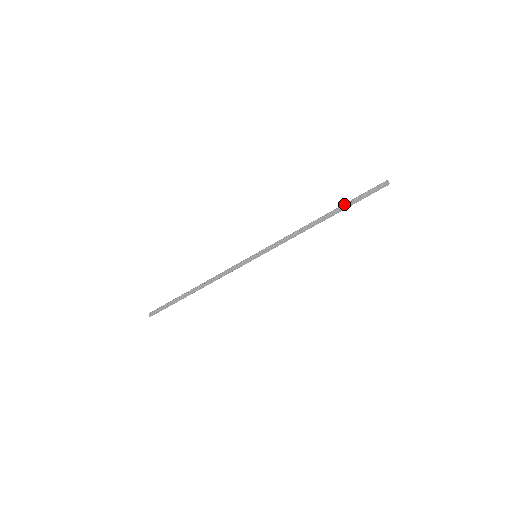
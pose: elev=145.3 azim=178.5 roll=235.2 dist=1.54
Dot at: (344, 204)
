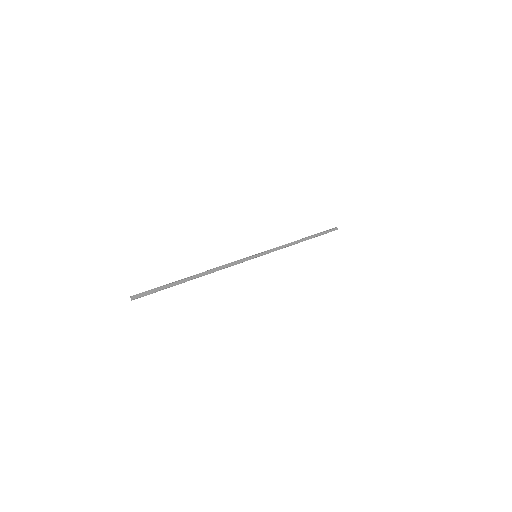
Dot at: (314, 234)
